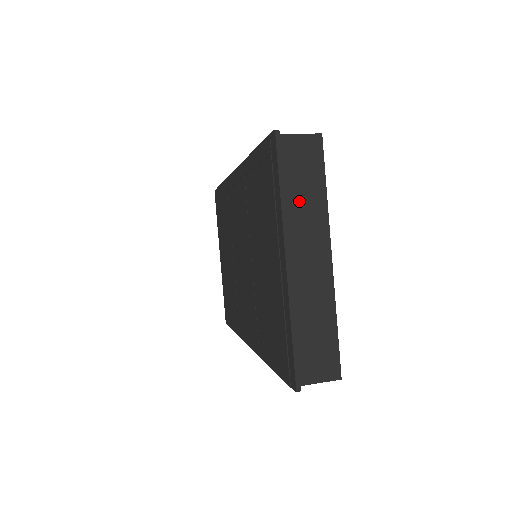
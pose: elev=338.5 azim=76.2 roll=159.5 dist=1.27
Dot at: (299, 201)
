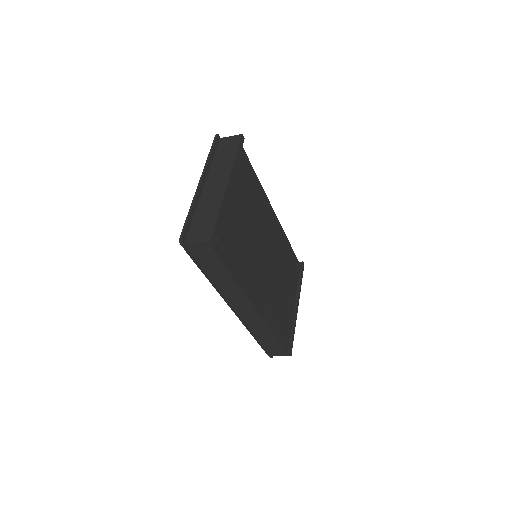
Dot at: (220, 161)
